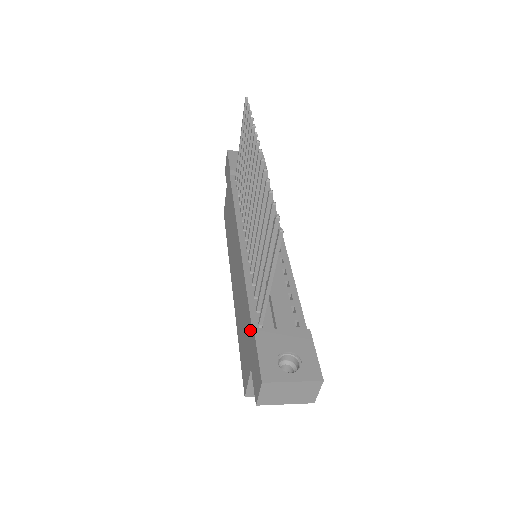
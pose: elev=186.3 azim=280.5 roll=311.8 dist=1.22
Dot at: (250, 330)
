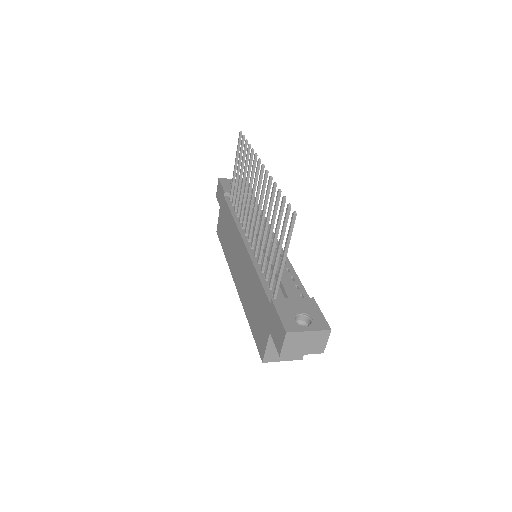
Dot at: (266, 303)
